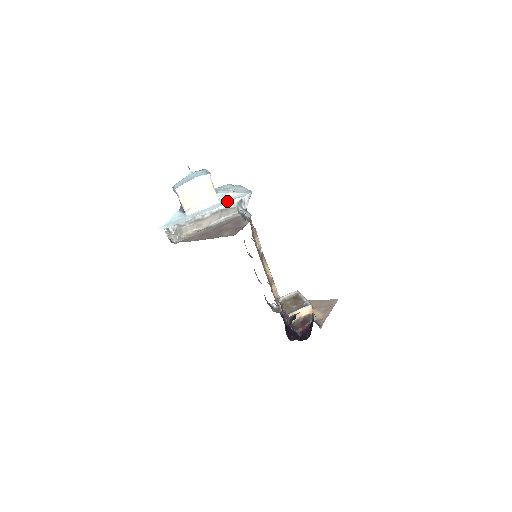
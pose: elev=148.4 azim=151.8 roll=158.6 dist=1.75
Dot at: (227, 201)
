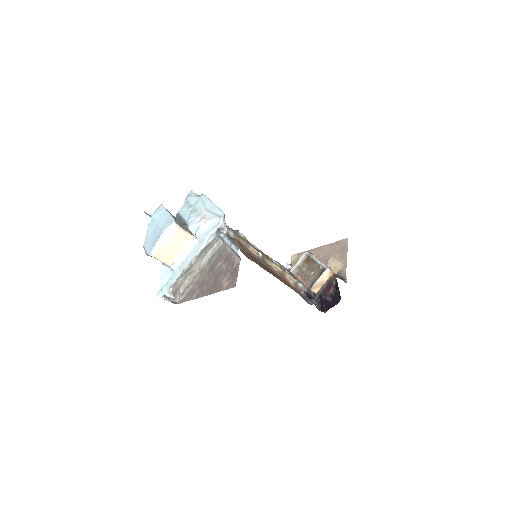
Dot at: (205, 237)
